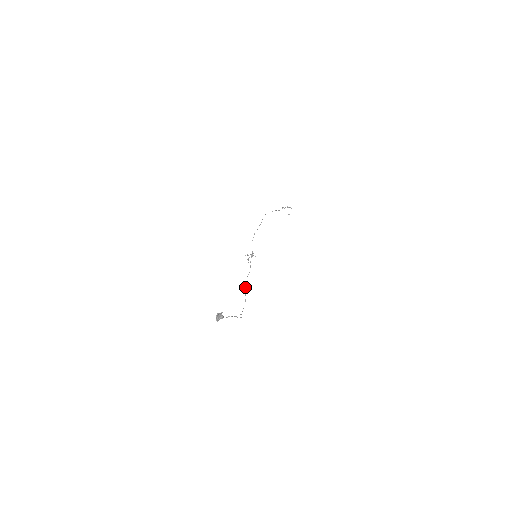
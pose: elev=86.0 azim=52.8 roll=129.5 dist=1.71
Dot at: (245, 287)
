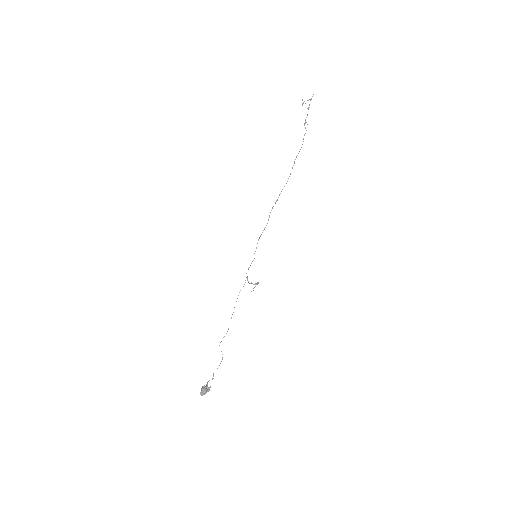
Dot at: occluded
